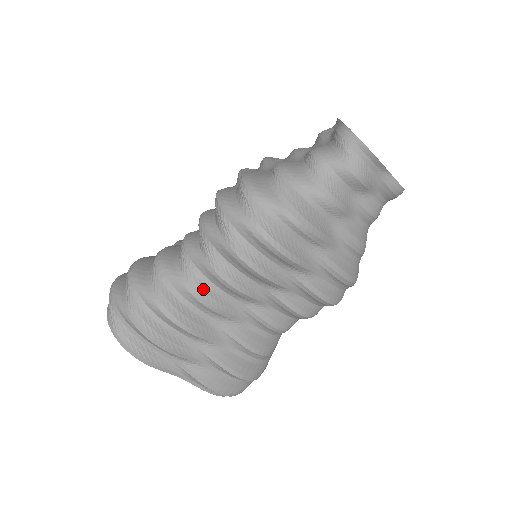
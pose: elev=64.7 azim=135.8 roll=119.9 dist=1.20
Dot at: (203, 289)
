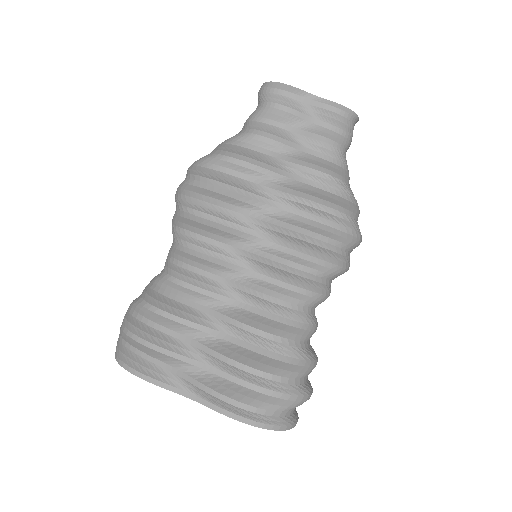
Dot at: (178, 271)
